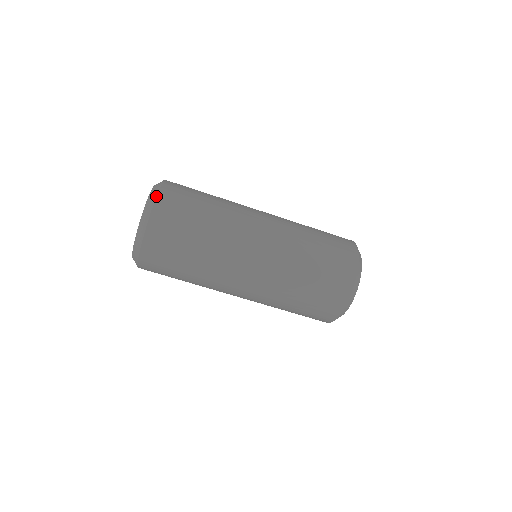
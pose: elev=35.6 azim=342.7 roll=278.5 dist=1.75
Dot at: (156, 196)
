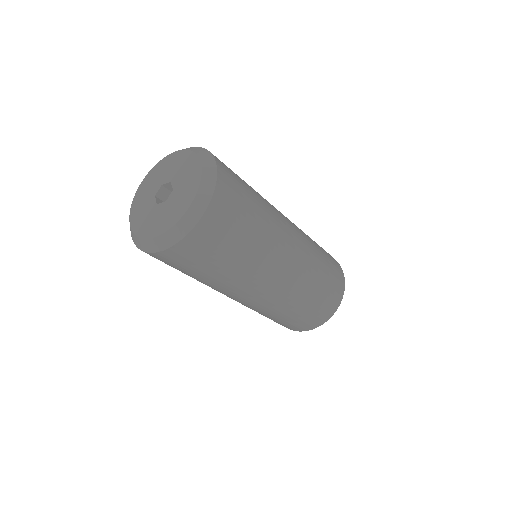
Dot at: (216, 162)
